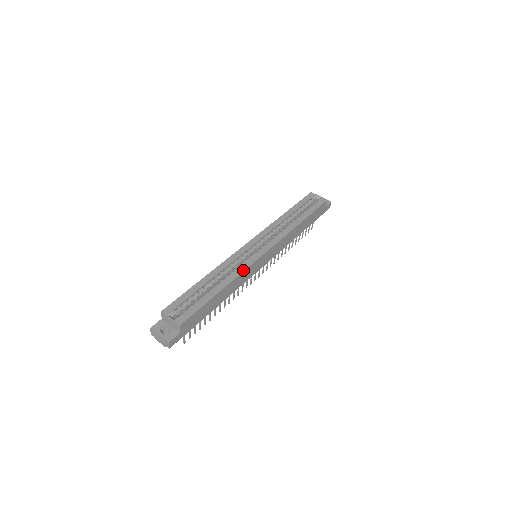
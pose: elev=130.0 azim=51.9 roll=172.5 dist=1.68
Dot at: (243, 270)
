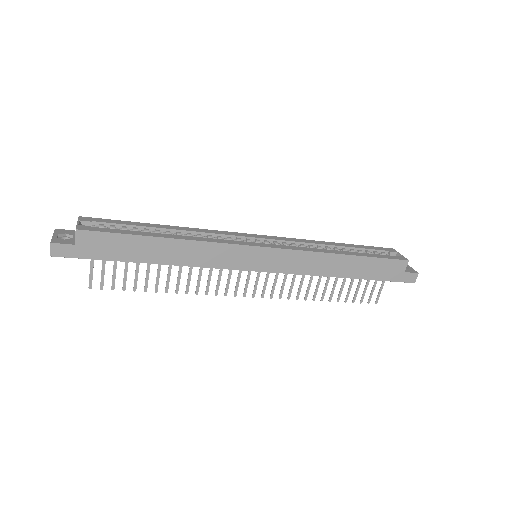
Dot at: (215, 241)
